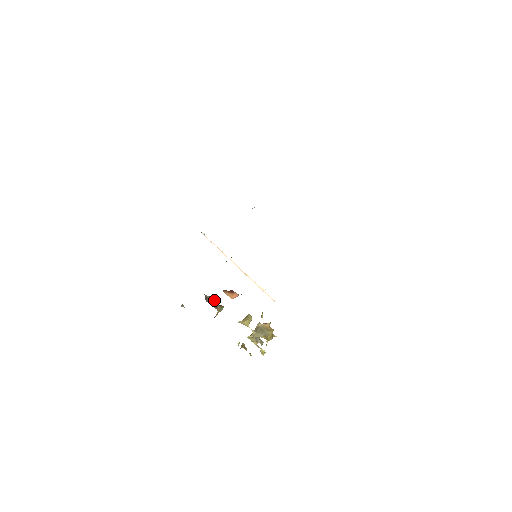
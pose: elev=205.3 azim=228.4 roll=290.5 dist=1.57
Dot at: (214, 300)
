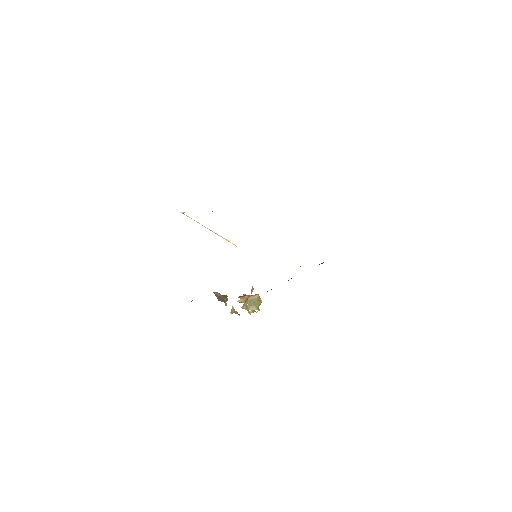
Dot at: (221, 295)
